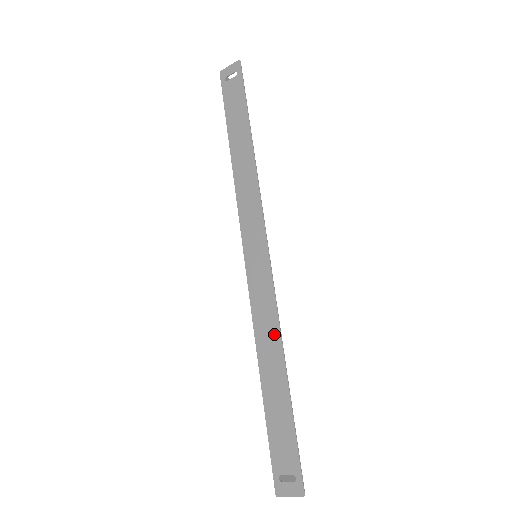
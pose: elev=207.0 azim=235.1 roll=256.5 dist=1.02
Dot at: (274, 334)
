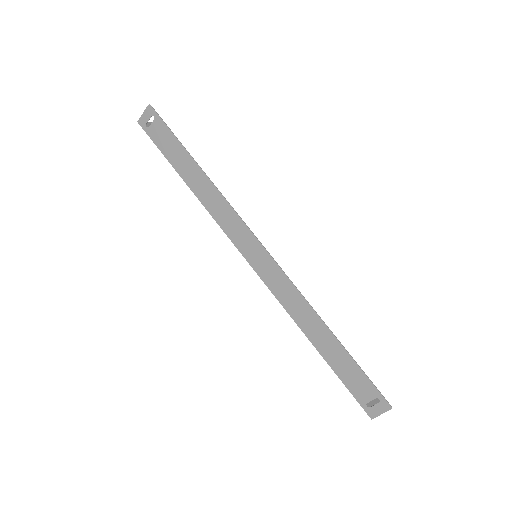
Dot at: (305, 308)
